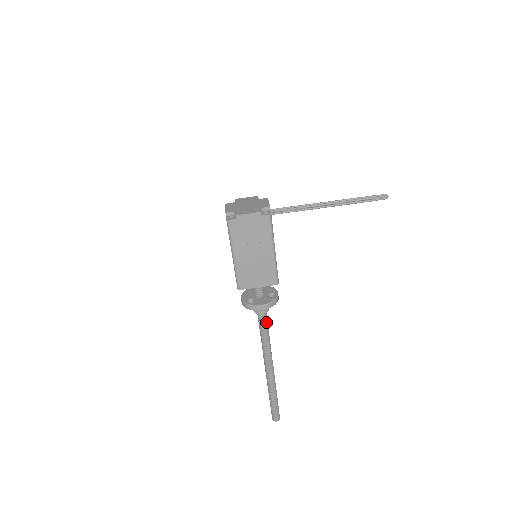
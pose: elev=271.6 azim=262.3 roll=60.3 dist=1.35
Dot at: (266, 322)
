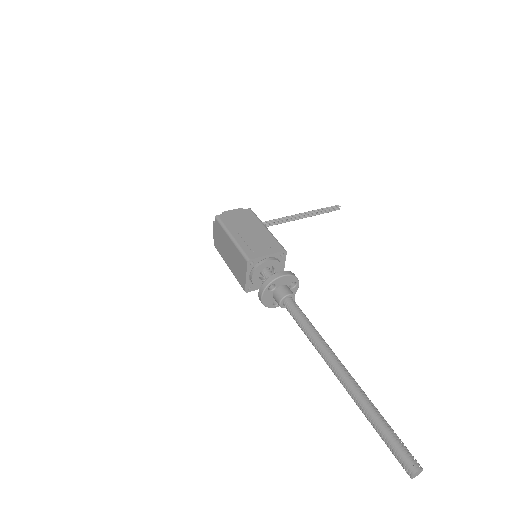
Dot at: (299, 309)
